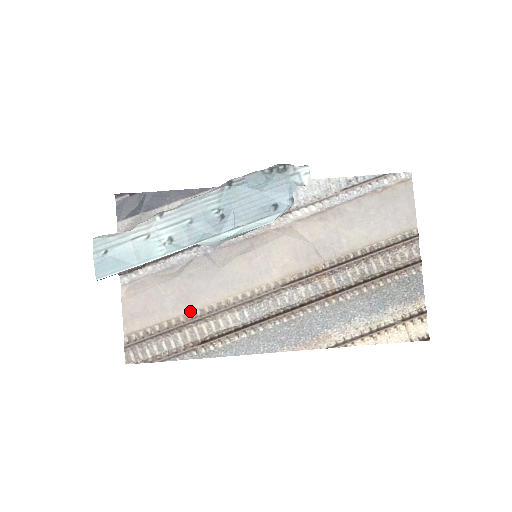
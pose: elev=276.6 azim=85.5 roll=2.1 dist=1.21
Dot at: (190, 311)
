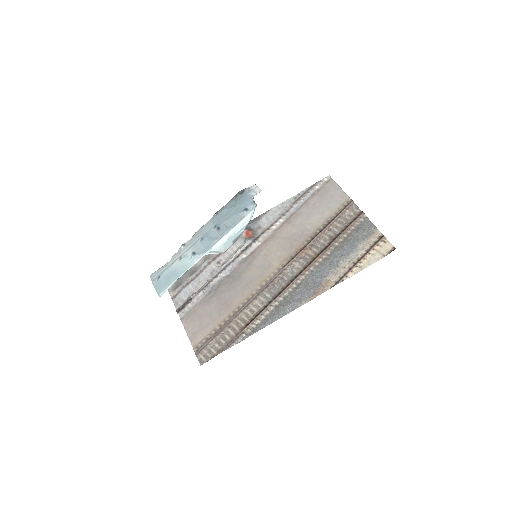
Dot at: (231, 312)
